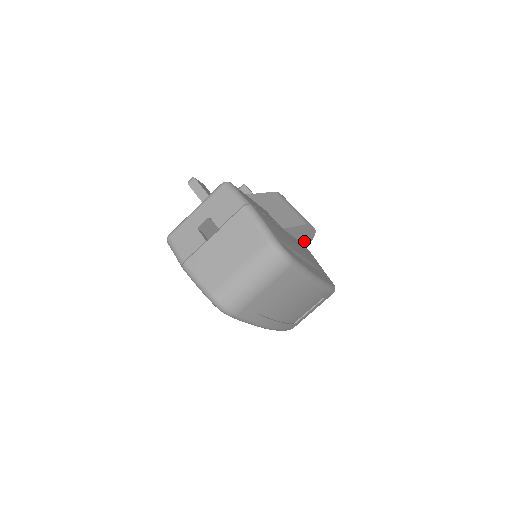
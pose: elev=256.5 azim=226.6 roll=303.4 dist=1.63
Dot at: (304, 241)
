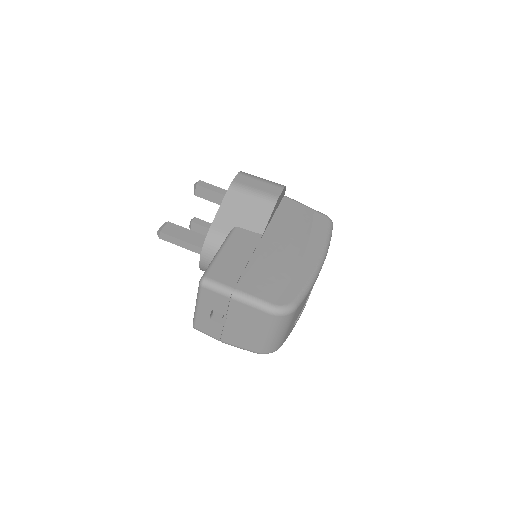
Dot at: (281, 199)
